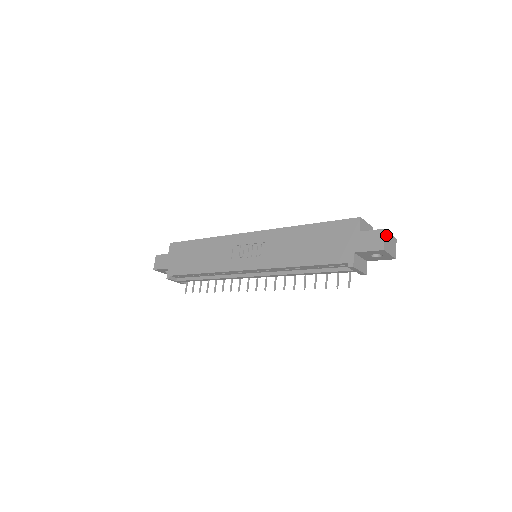
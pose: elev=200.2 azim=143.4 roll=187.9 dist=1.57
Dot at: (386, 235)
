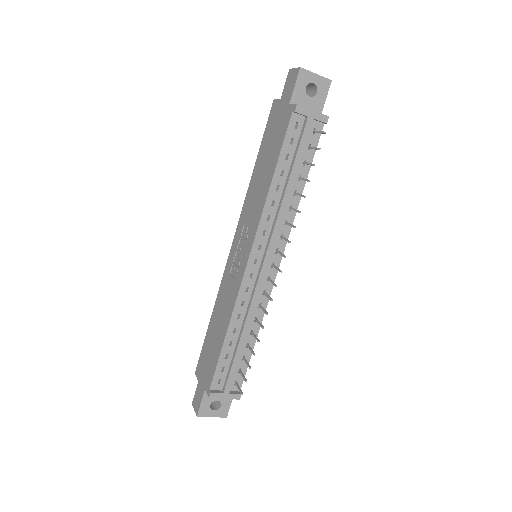
Dot at: occluded
